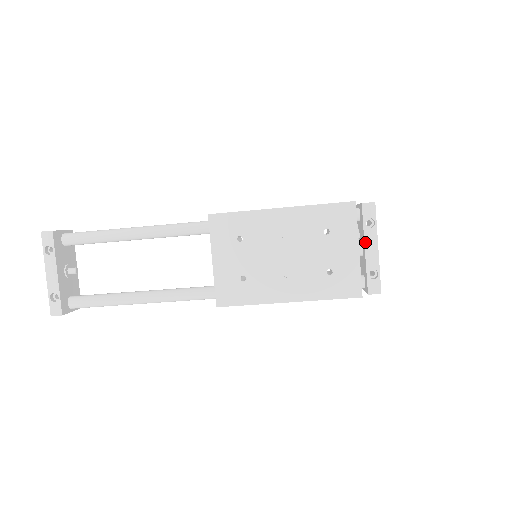
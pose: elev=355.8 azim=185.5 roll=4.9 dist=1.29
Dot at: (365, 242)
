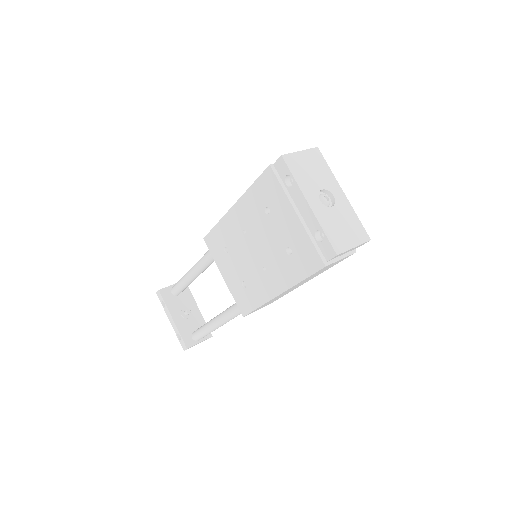
Dot at: (296, 204)
